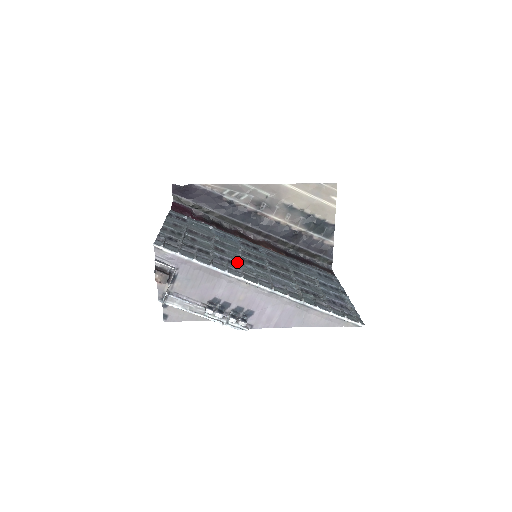
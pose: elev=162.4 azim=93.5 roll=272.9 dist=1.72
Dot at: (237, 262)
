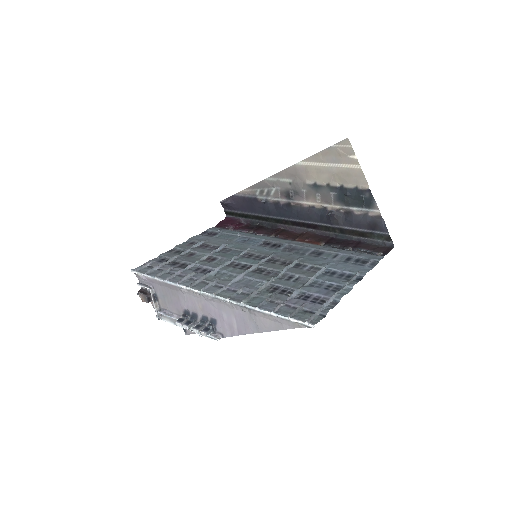
Dot at: occluded
